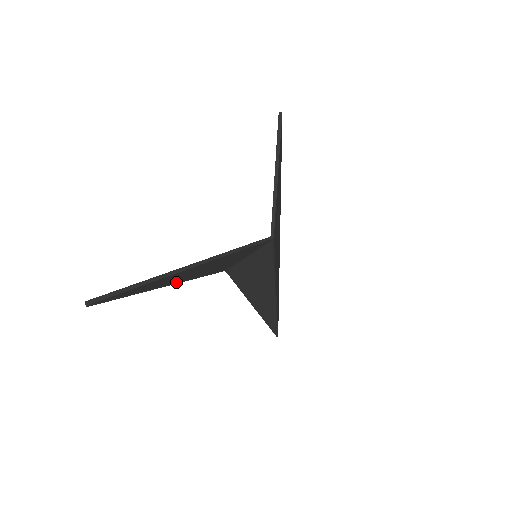
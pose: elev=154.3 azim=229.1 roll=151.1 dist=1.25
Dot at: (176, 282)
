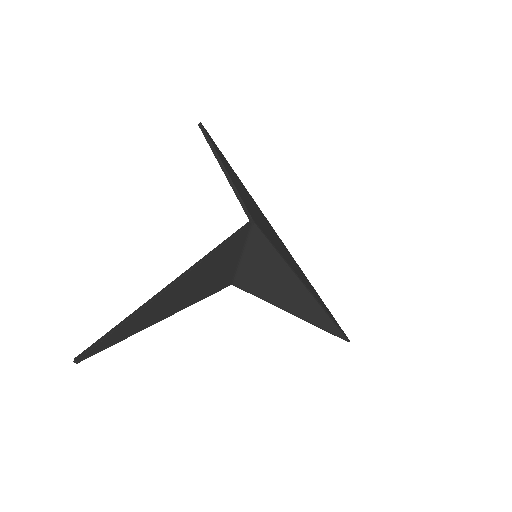
Dot at: (176, 310)
